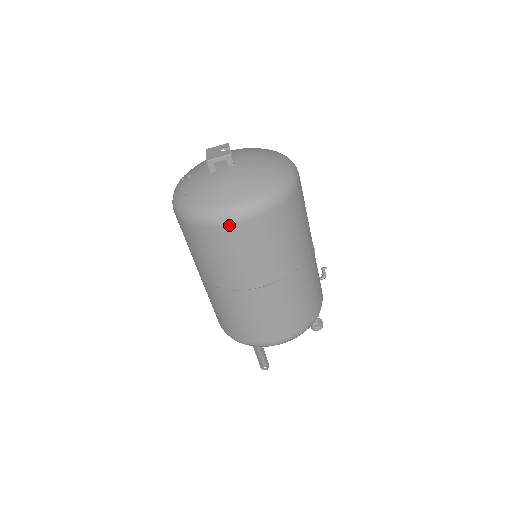
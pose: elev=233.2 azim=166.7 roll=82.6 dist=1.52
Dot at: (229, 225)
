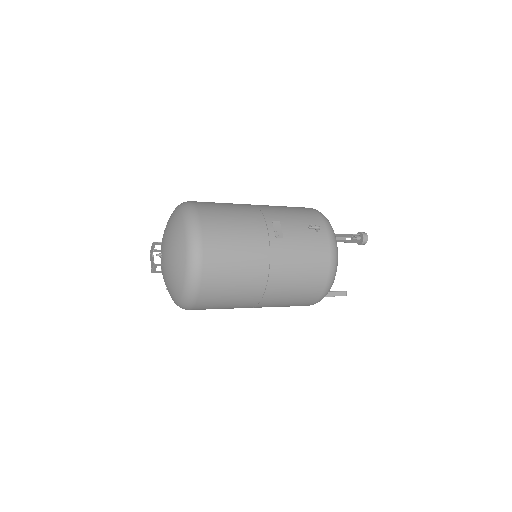
Dot at: (193, 309)
